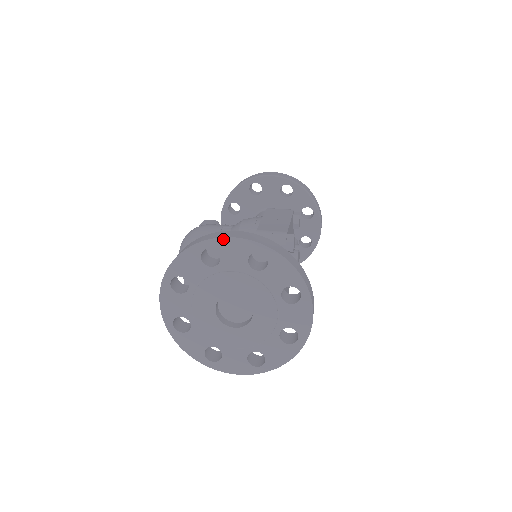
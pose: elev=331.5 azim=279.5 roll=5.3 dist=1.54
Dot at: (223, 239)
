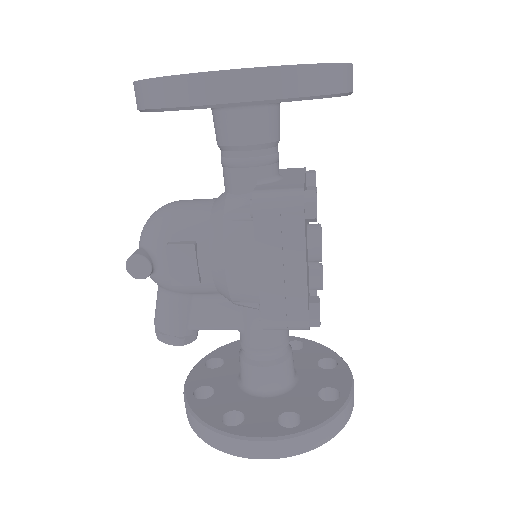
Dot at: occluded
